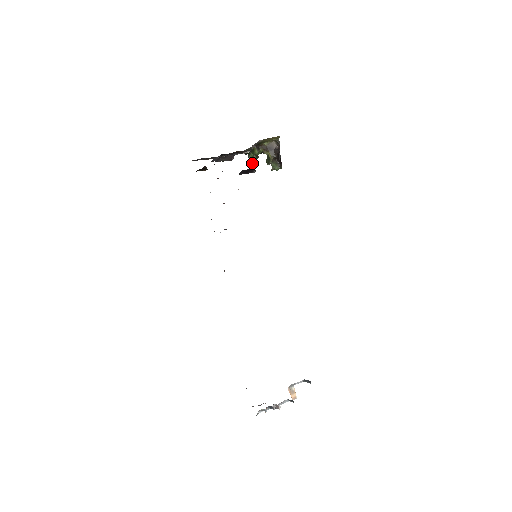
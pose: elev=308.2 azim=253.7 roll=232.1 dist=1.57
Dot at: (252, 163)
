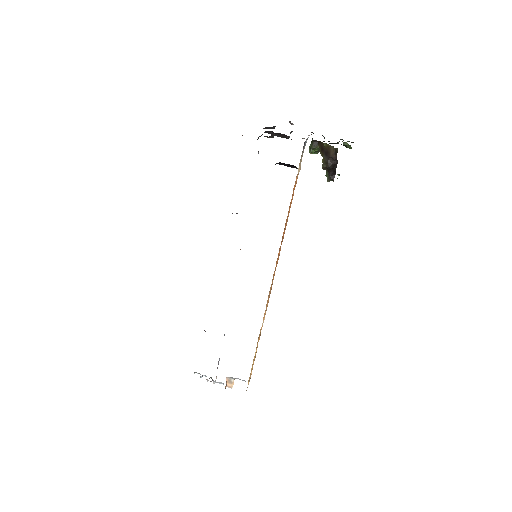
Dot at: occluded
